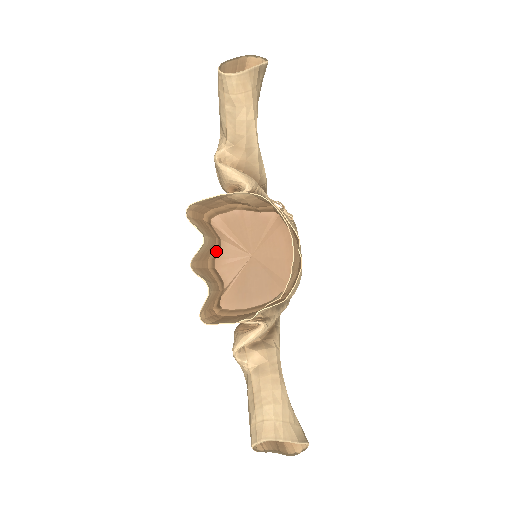
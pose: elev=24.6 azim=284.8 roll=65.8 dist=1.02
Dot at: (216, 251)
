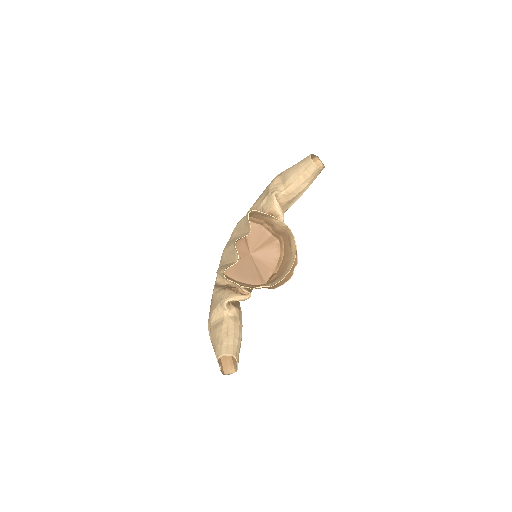
Dot at: (238, 240)
